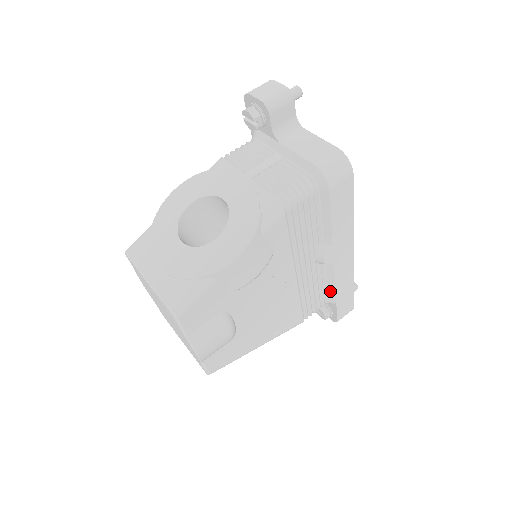
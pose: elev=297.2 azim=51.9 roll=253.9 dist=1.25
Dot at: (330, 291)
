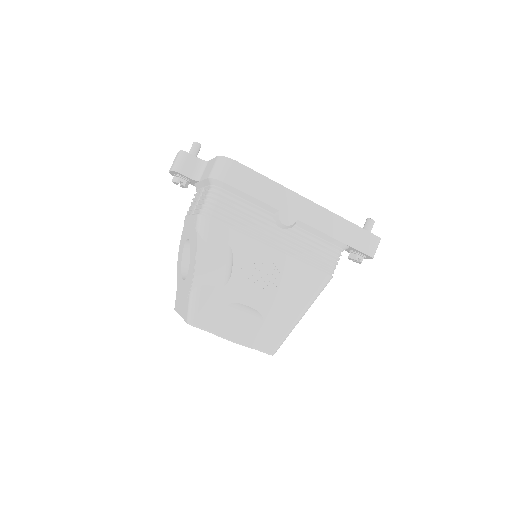
Dot at: (329, 240)
